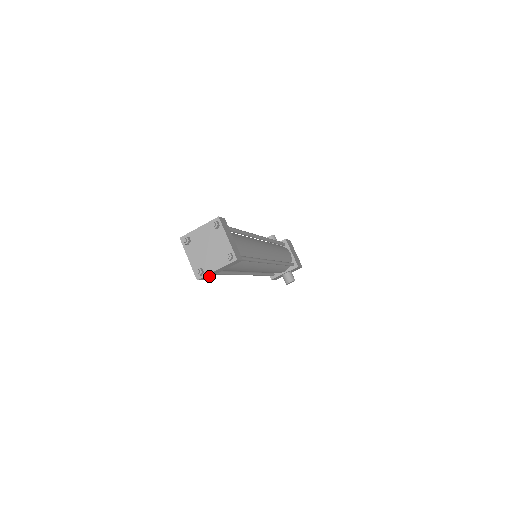
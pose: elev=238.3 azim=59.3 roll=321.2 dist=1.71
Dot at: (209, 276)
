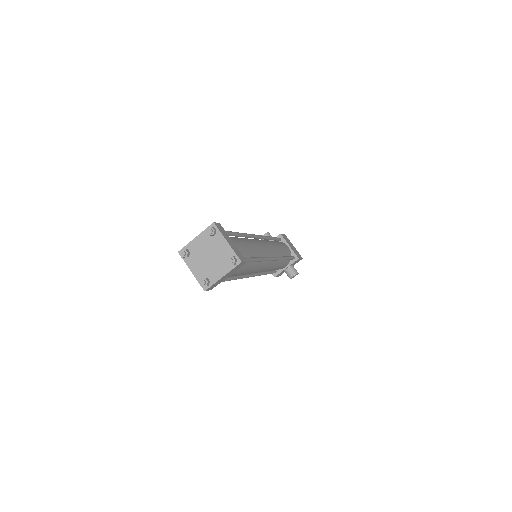
Dot at: (216, 285)
